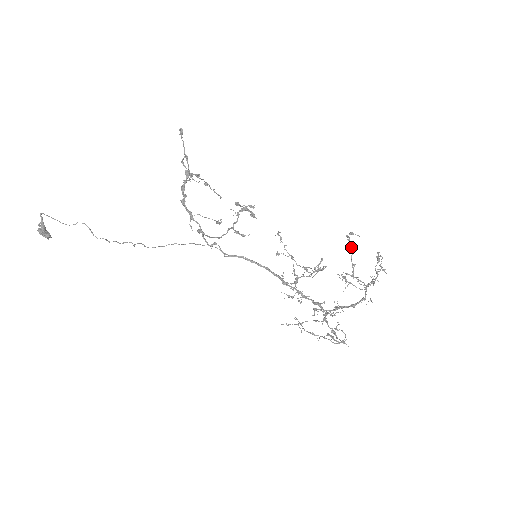
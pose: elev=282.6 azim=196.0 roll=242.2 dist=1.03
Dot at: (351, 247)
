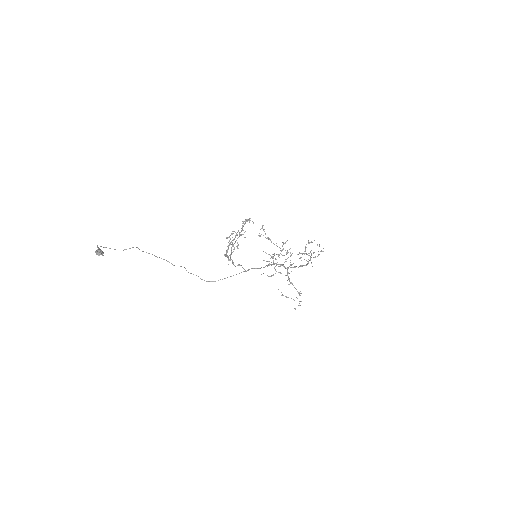
Dot at: occluded
